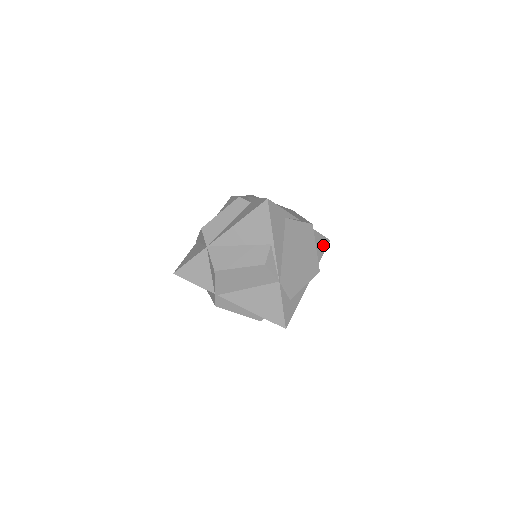
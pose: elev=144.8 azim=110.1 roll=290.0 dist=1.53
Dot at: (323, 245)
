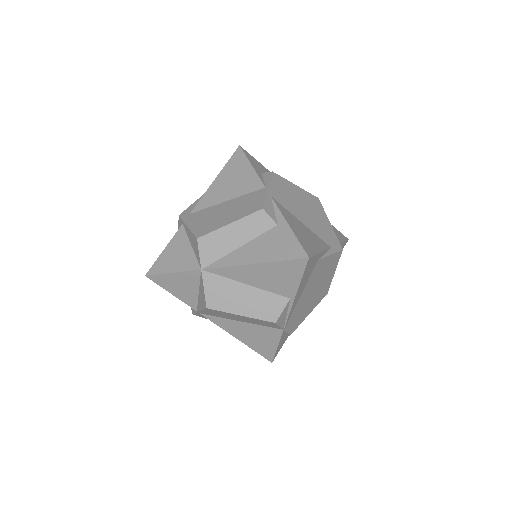
Dot at: occluded
